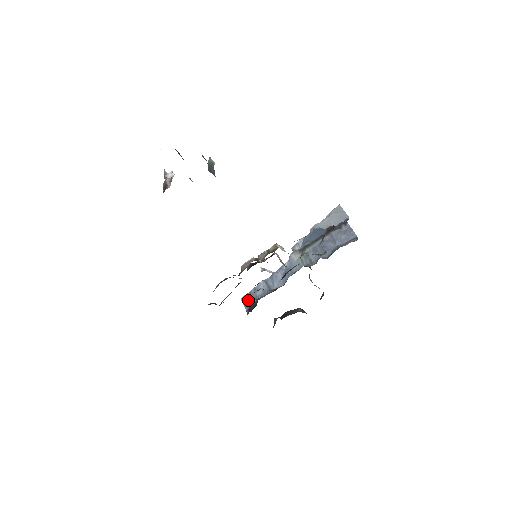
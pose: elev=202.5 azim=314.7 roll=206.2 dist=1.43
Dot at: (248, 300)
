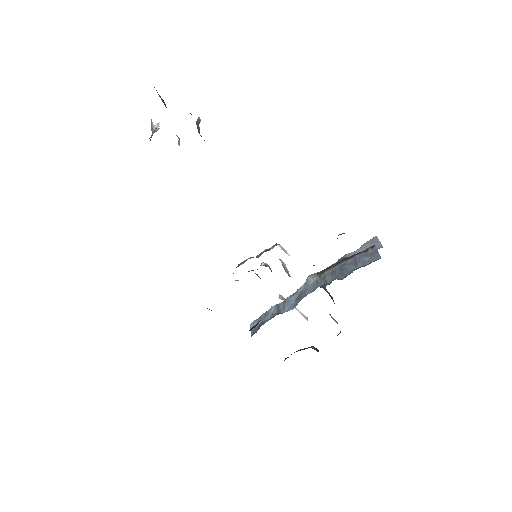
Dot at: occluded
